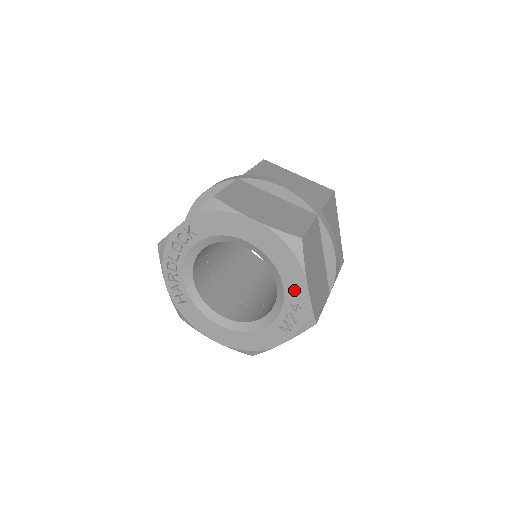
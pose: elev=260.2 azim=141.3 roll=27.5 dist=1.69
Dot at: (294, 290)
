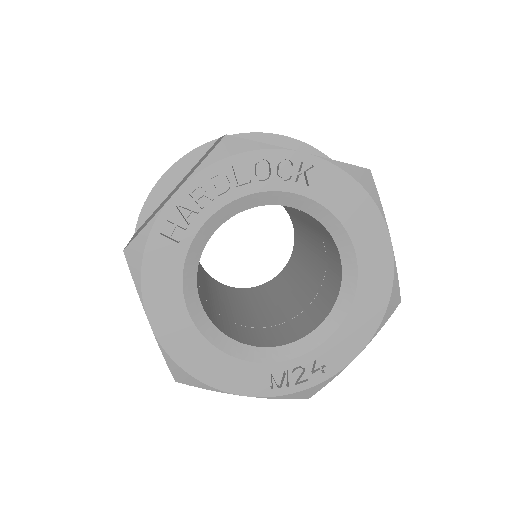
Dot at: (340, 347)
